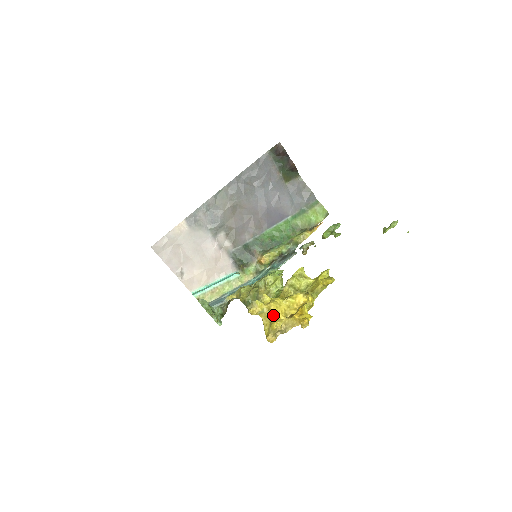
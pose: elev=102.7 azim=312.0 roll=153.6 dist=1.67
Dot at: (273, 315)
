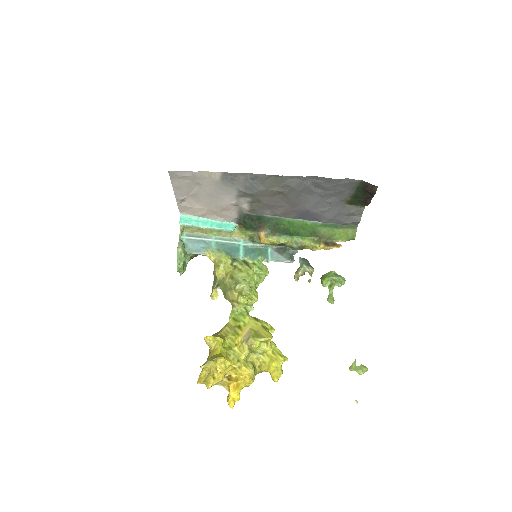
Dot at: (216, 374)
